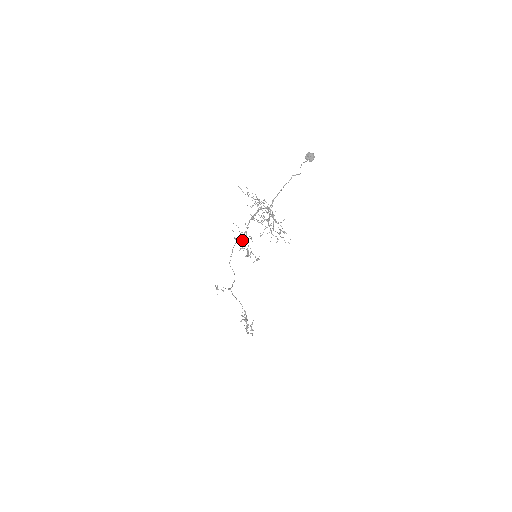
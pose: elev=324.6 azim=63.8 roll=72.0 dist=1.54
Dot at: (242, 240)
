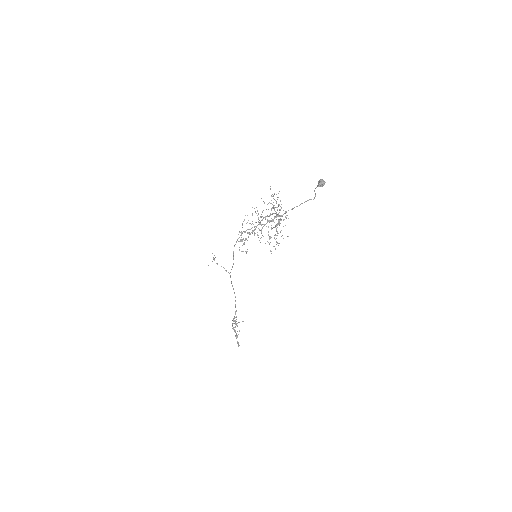
Dot at: occluded
